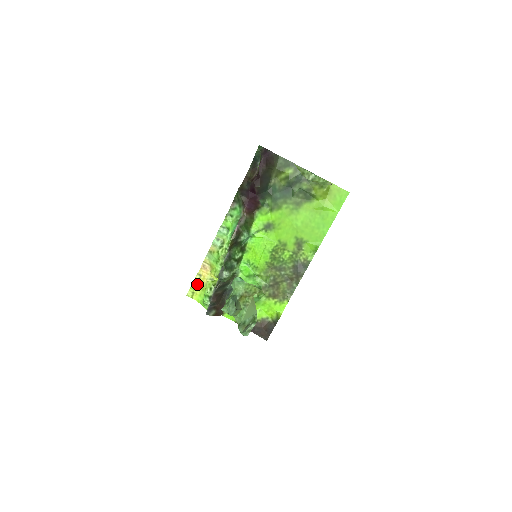
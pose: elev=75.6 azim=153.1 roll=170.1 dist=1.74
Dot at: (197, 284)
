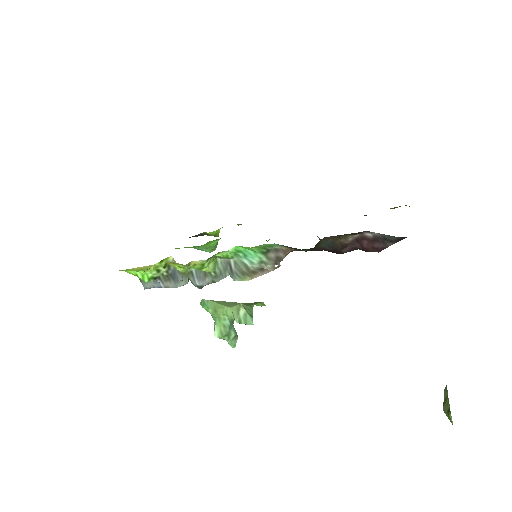
Dot at: occluded
